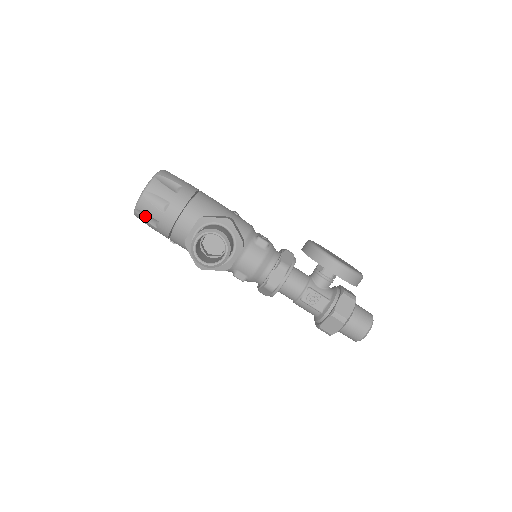
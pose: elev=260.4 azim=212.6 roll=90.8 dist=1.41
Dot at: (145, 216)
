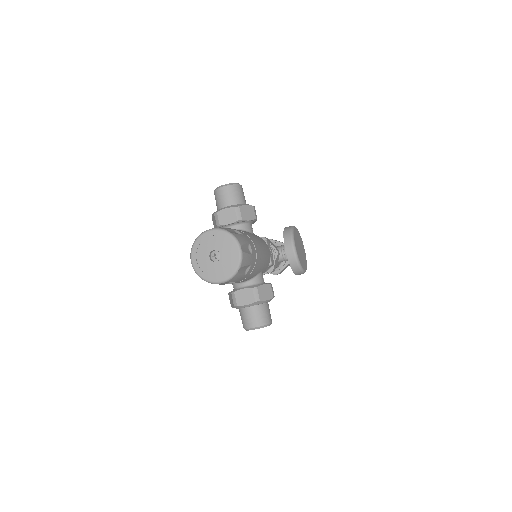
Dot at: occluded
